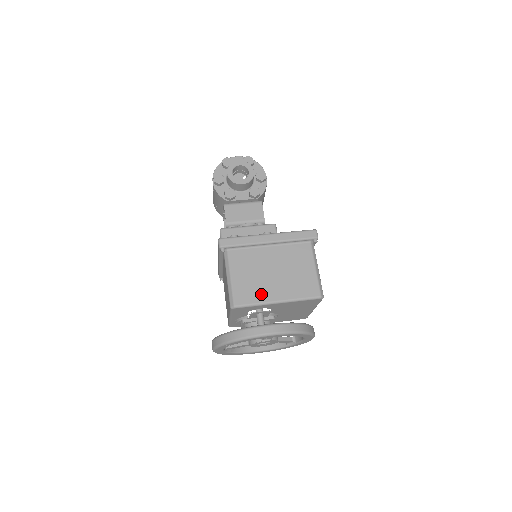
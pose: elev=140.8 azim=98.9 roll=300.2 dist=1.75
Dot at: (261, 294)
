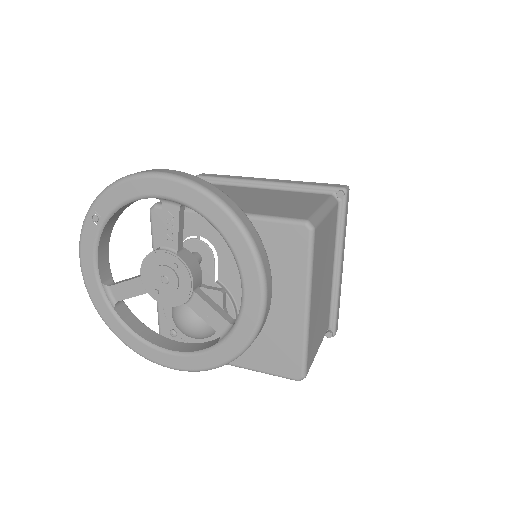
Dot at: occluded
